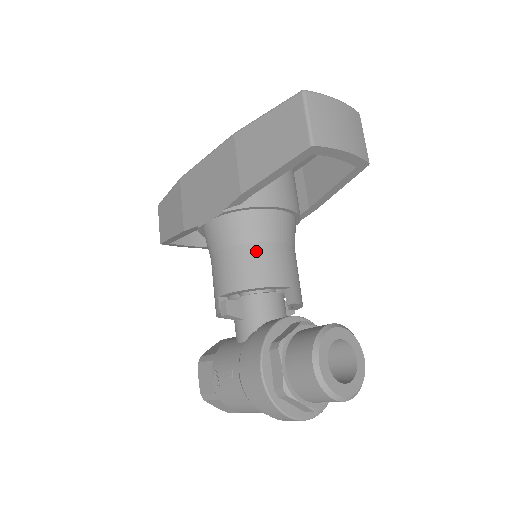
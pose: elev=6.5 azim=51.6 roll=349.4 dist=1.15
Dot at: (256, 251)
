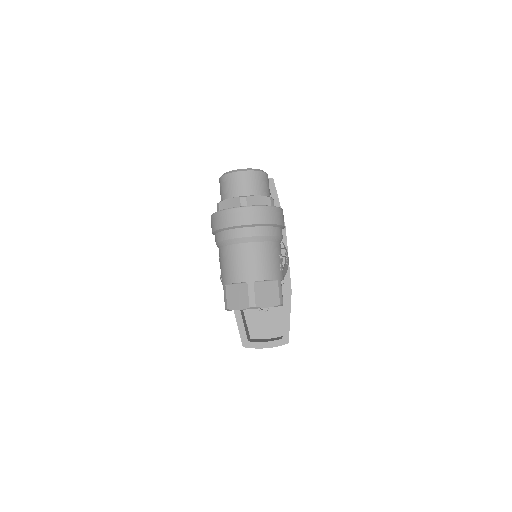
Dot at: occluded
